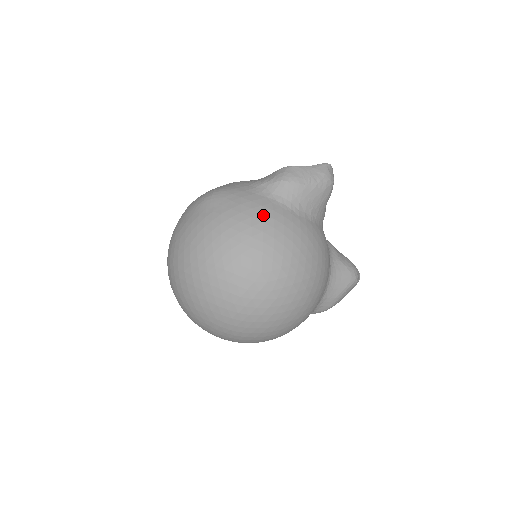
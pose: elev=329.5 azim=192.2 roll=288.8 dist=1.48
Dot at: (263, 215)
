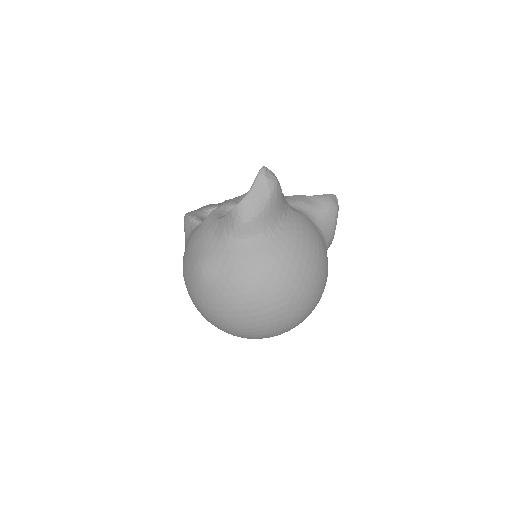
Dot at: (256, 266)
